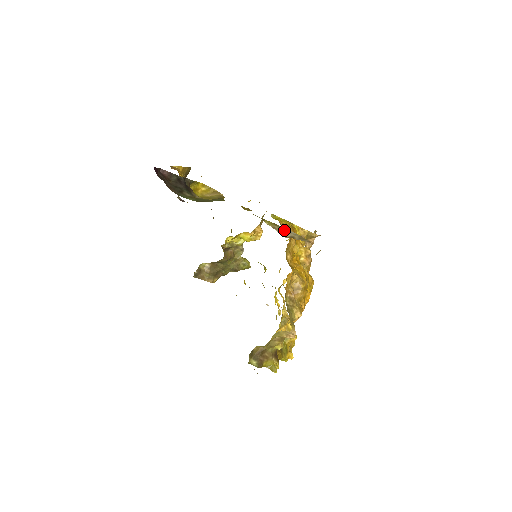
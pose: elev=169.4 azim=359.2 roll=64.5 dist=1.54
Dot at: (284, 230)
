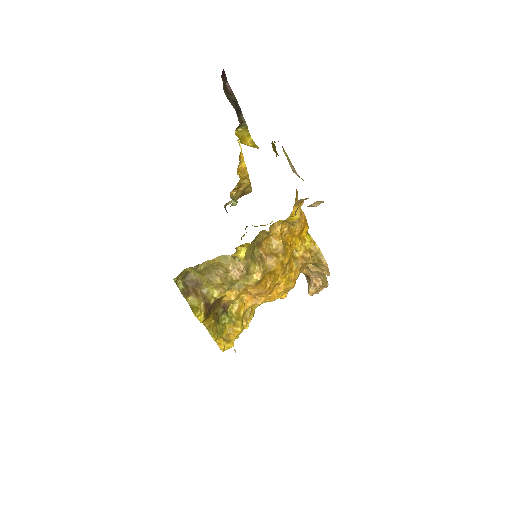
Dot at: (296, 172)
